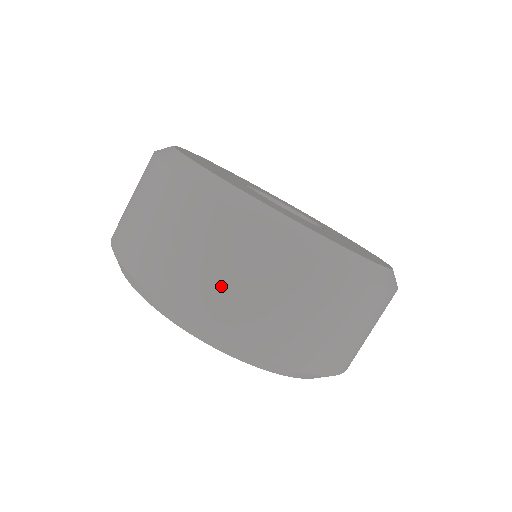
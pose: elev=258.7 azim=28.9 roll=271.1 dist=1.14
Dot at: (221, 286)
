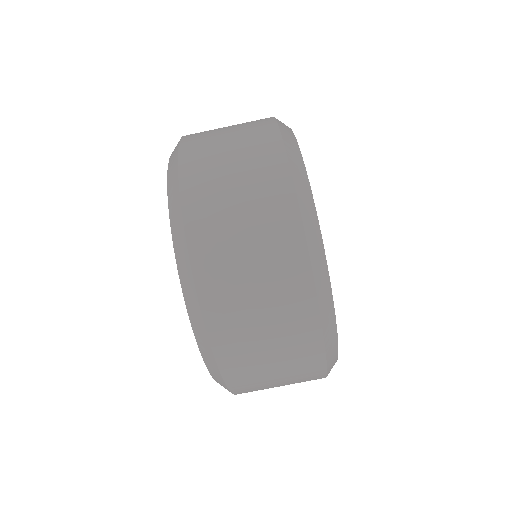
Dot at: (260, 358)
